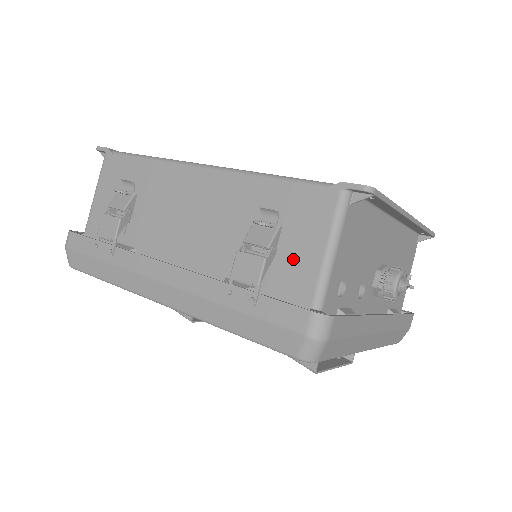
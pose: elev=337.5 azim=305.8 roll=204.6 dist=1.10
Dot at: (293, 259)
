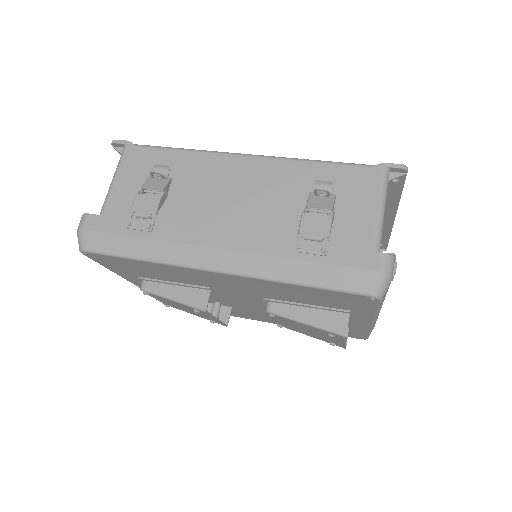
Dot at: (349, 220)
